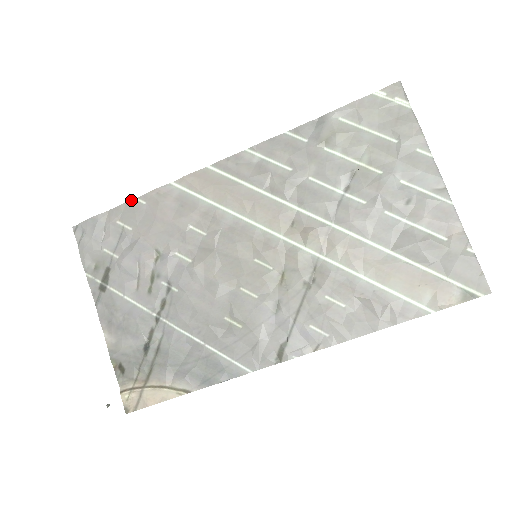
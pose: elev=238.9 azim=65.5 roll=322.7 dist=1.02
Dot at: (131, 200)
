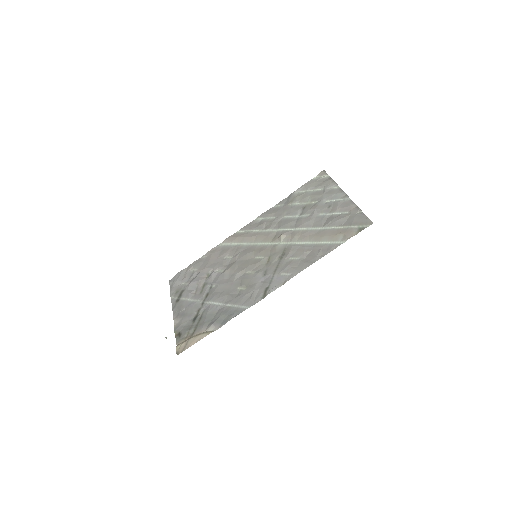
Dot at: (199, 258)
